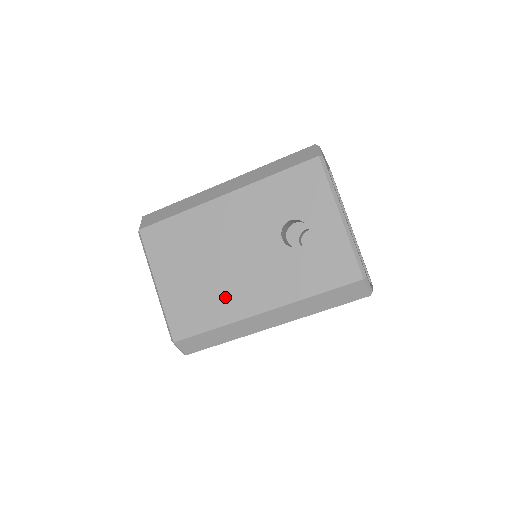
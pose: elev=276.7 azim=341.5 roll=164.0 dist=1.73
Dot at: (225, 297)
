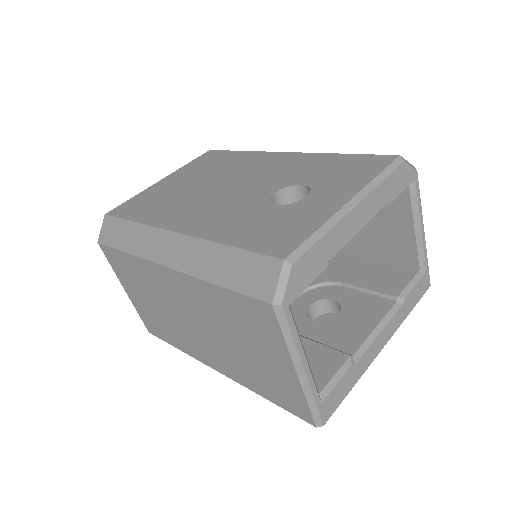
Dot at: (176, 207)
